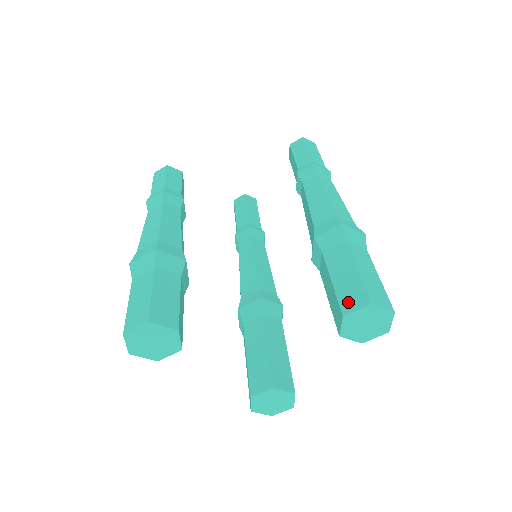
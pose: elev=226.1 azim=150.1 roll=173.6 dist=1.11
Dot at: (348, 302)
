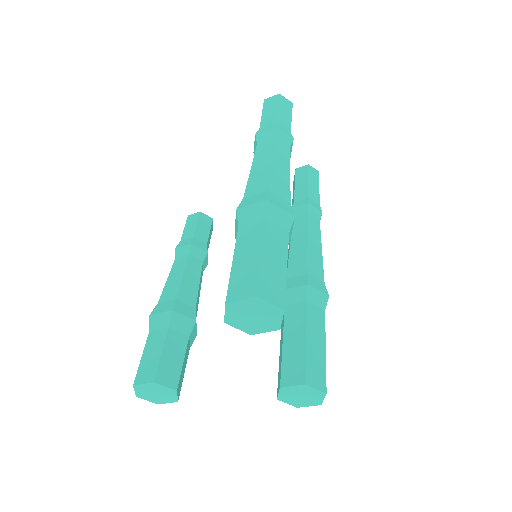
Dot at: occluded
